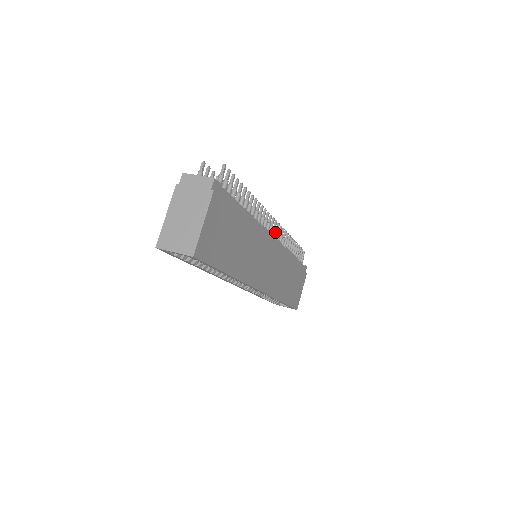
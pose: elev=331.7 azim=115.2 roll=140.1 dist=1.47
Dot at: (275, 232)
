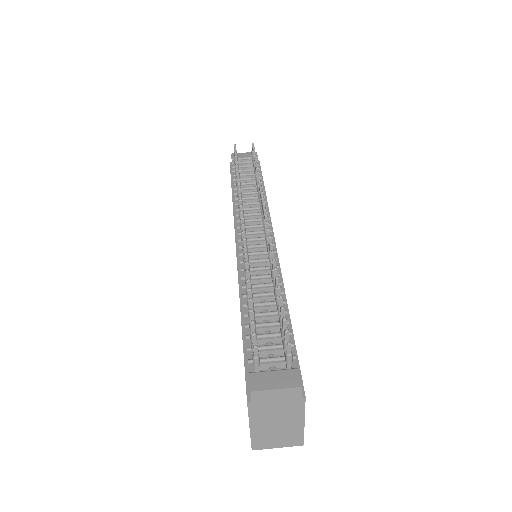
Dot at: occluded
